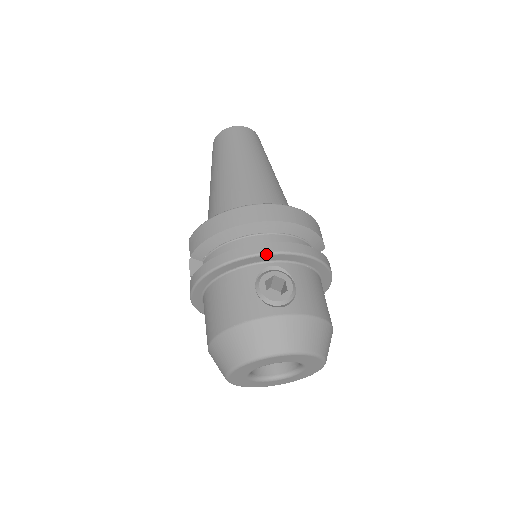
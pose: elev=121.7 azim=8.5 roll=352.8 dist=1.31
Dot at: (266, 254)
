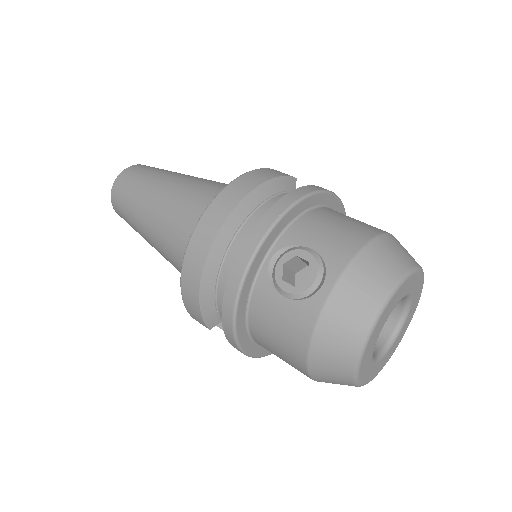
Dot at: (253, 258)
